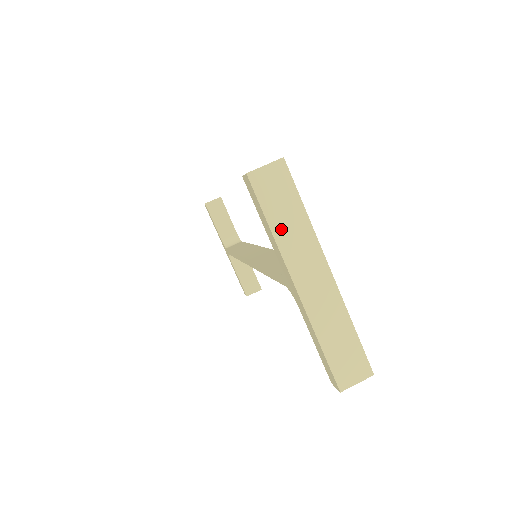
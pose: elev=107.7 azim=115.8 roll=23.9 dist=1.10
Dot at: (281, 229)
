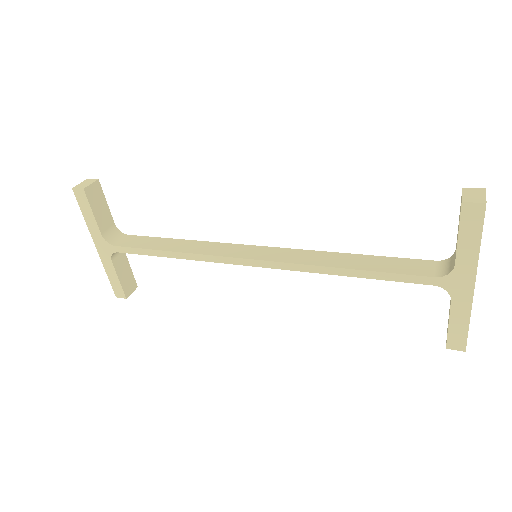
Dot at: (480, 244)
